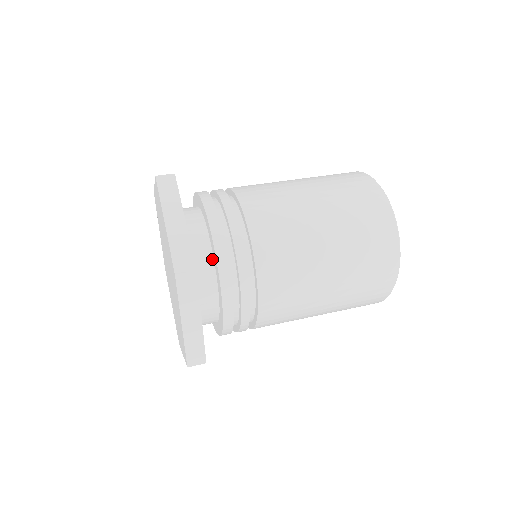
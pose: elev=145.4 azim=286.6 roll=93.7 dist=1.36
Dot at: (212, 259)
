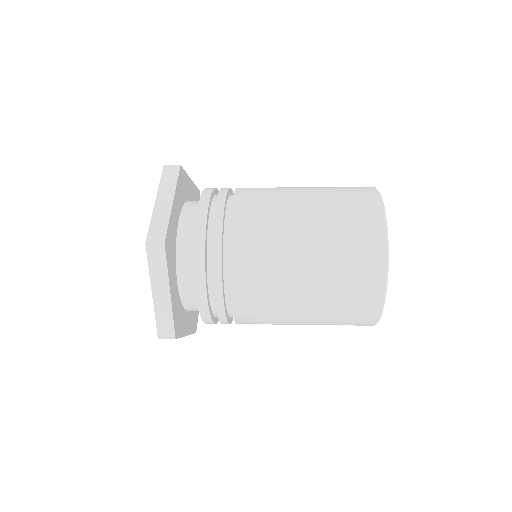
Dot at: occluded
